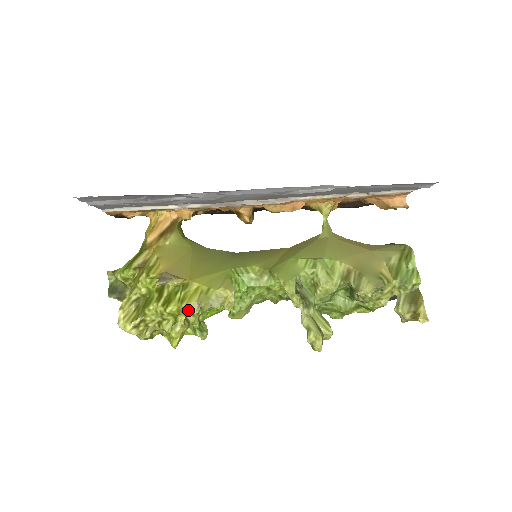
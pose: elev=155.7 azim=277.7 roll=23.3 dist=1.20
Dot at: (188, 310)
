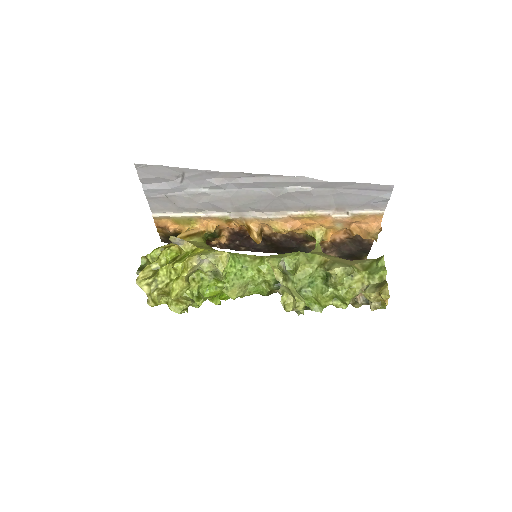
Dot at: (189, 261)
